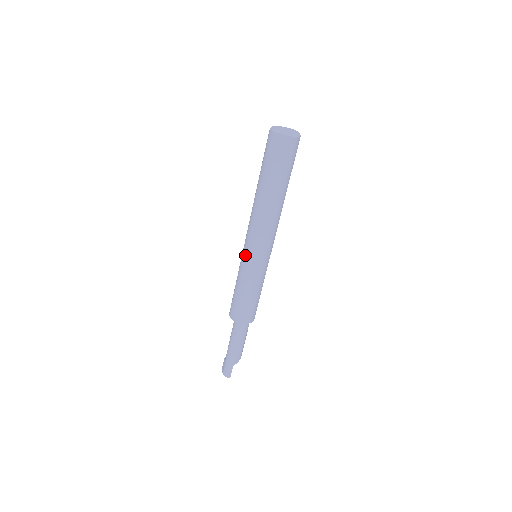
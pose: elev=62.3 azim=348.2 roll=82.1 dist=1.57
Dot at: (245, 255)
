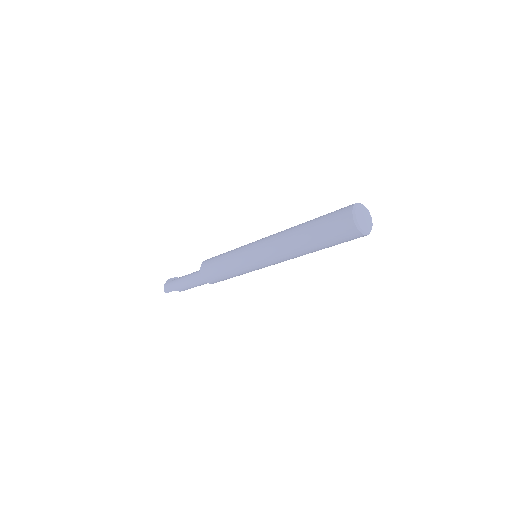
Dot at: (248, 251)
